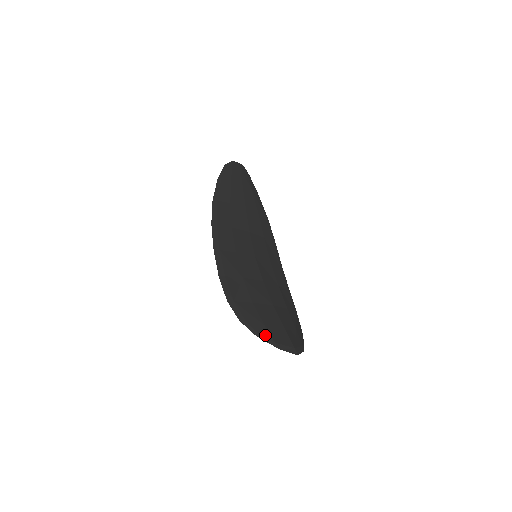
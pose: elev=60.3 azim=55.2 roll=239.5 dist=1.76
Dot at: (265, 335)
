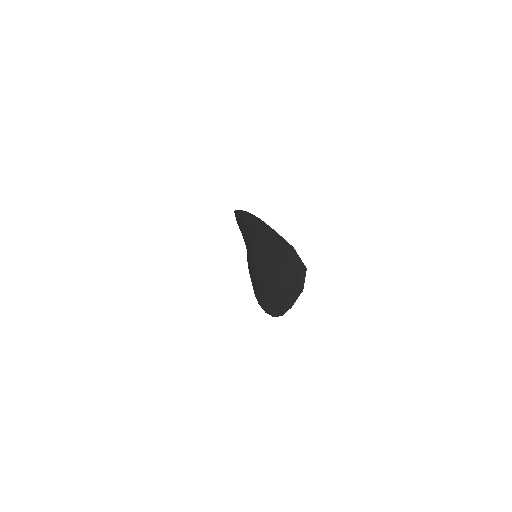
Dot at: (281, 237)
